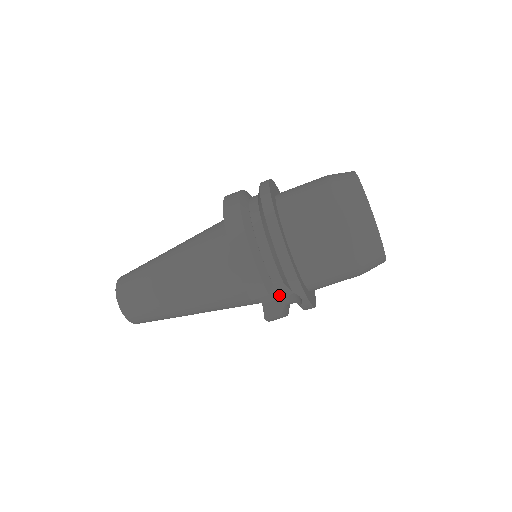
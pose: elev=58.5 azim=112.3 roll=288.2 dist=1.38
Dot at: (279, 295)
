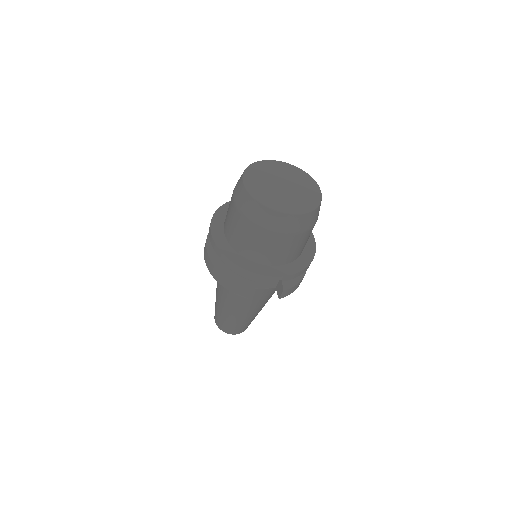
Dot at: occluded
